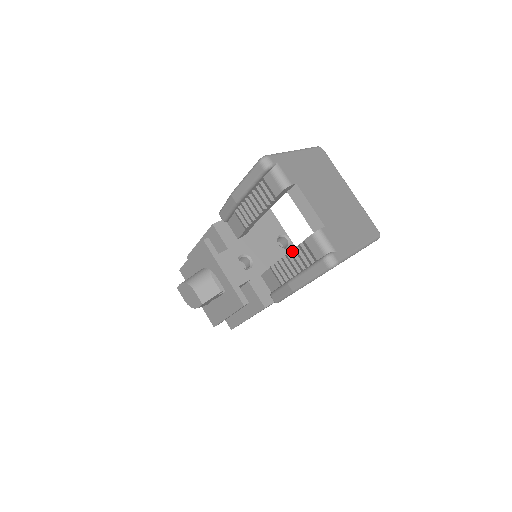
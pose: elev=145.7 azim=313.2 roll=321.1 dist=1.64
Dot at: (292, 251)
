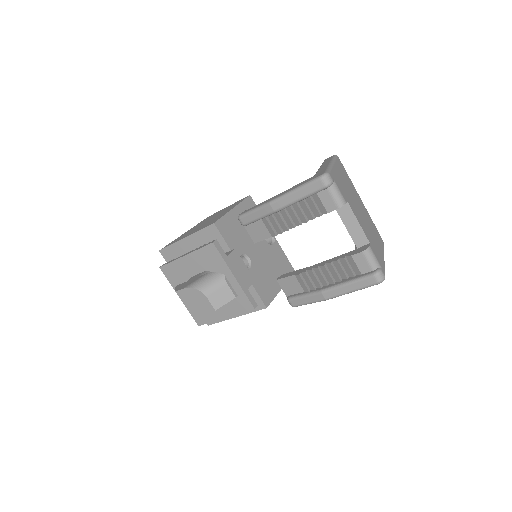
Dot at: (331, 263)
